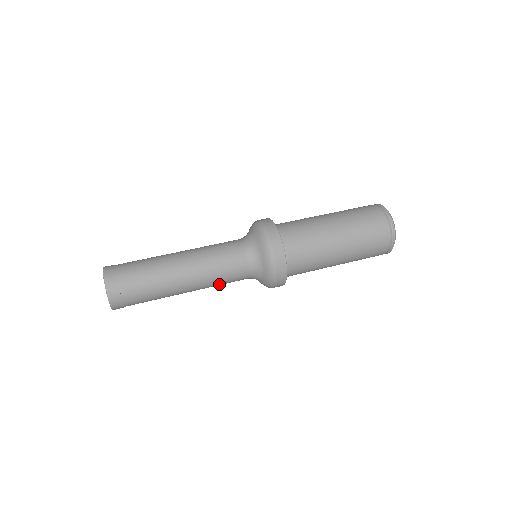
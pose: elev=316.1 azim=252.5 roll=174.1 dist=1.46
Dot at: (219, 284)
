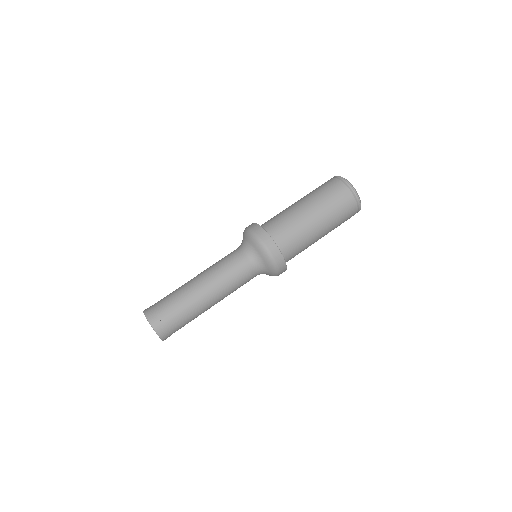
Dot at: occluded
